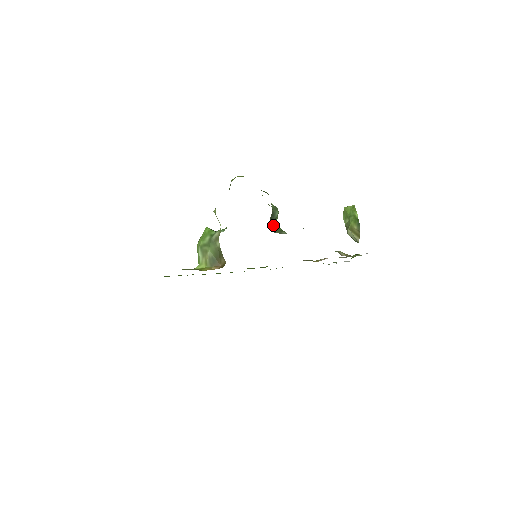
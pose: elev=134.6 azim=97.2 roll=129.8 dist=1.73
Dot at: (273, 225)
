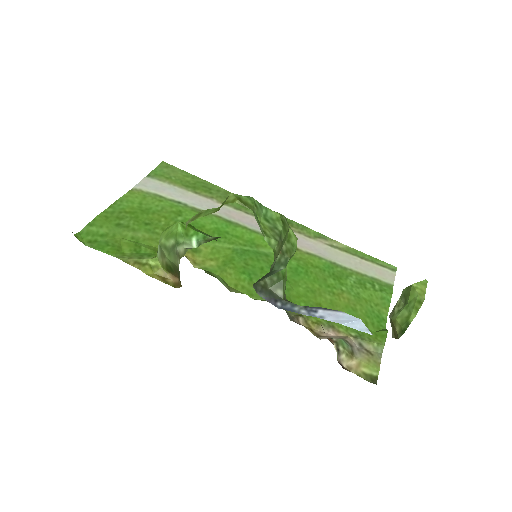
Dot at: occluded
